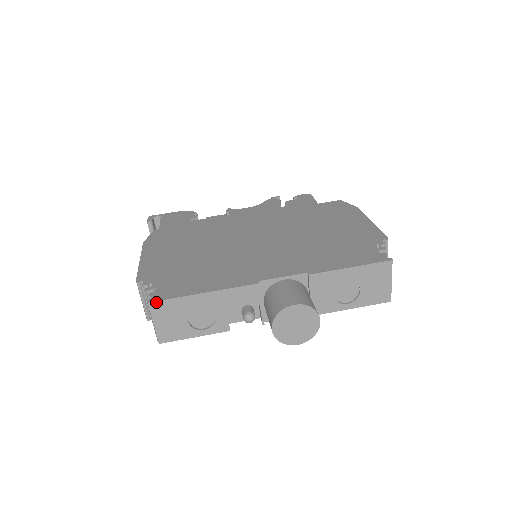
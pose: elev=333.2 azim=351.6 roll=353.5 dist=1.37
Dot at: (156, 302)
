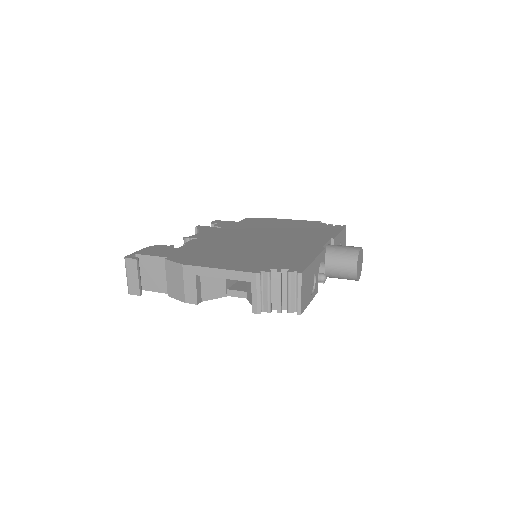
Dot at: (303, 272)
